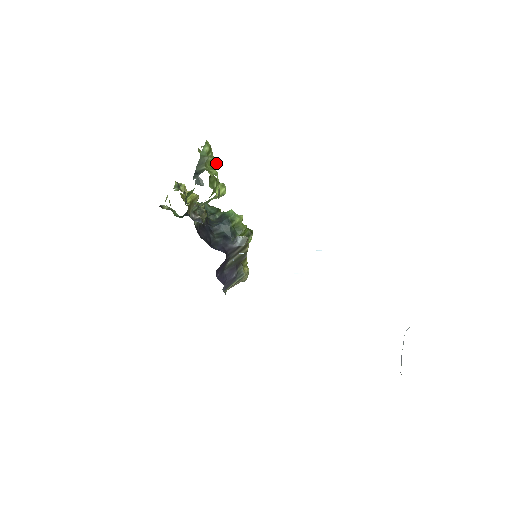
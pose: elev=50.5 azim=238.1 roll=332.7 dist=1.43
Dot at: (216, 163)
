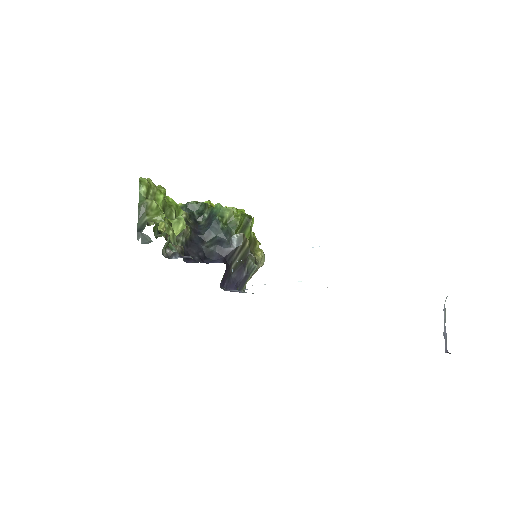
Dot at: (163, 195)
